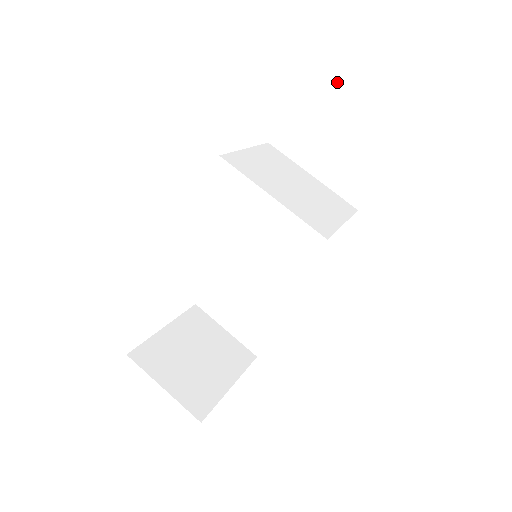
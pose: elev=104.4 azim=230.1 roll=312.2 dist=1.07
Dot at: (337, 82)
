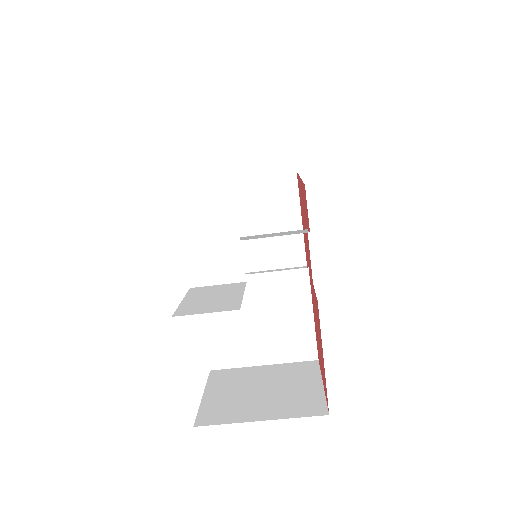
Dot at: (211, 305)
